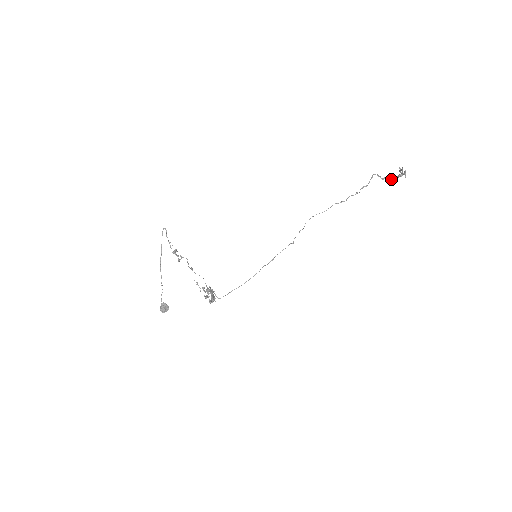
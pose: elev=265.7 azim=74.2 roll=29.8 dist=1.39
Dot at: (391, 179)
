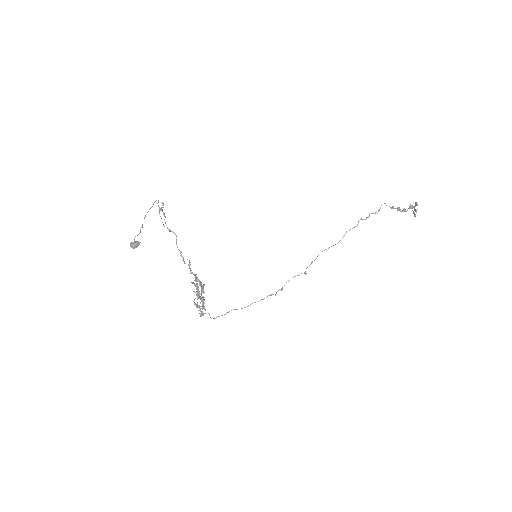
Dot at: (403, 210)
